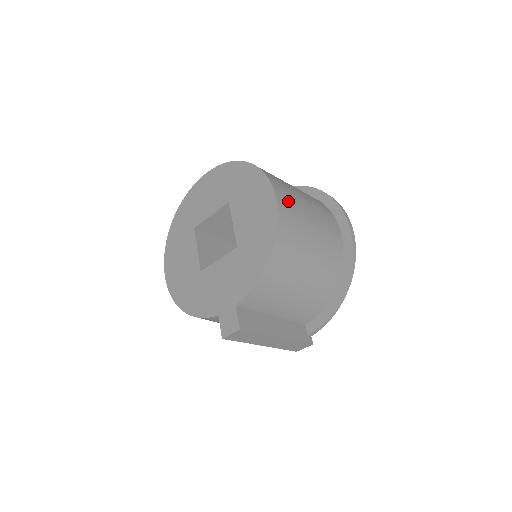
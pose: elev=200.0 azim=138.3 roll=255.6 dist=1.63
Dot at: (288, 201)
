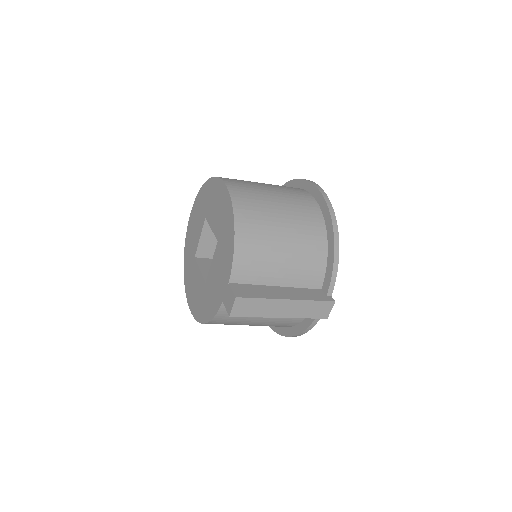
Dot at: (241, 185)
